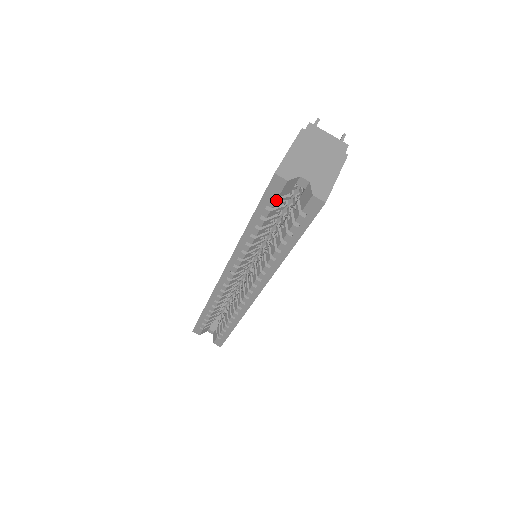
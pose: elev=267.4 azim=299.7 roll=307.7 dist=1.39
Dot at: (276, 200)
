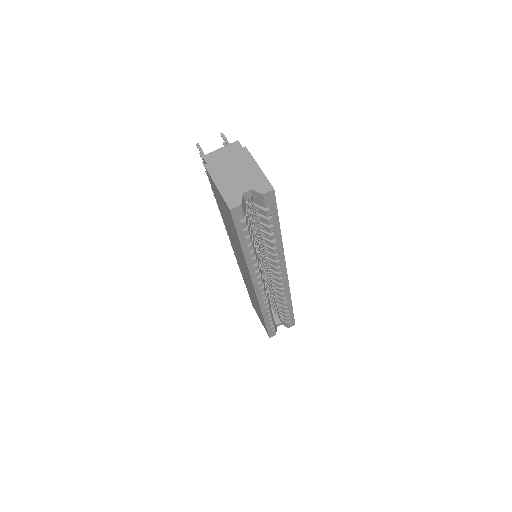
Dot at: (245, 220)
